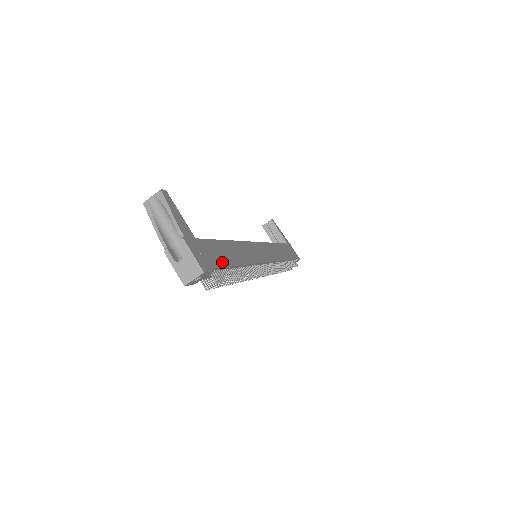
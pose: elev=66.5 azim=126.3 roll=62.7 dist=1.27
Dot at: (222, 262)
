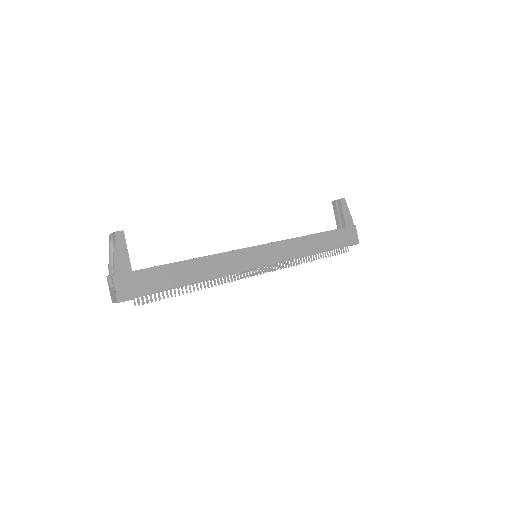
Dot at: (158, 286)
